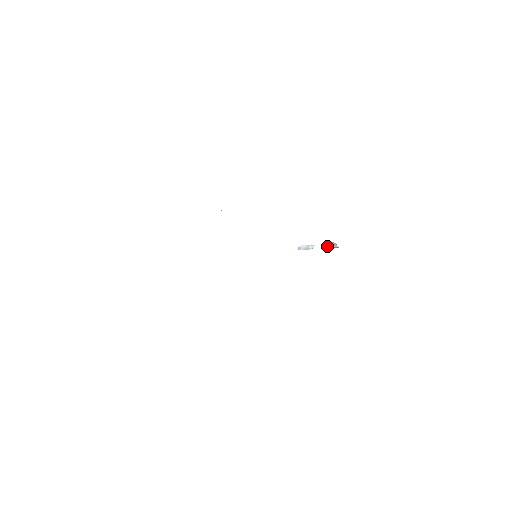
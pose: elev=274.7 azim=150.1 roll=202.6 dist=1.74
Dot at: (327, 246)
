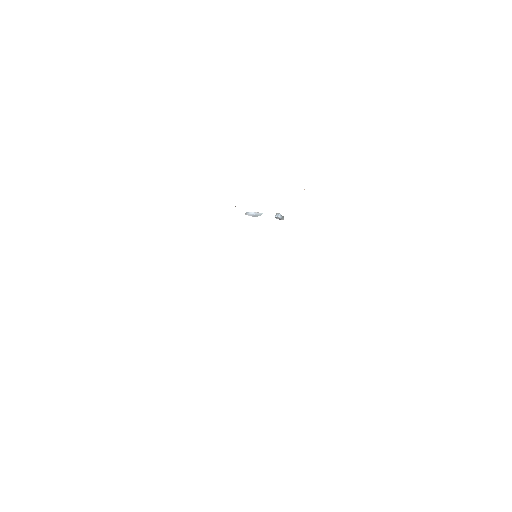
Dot at: (275, 217)
